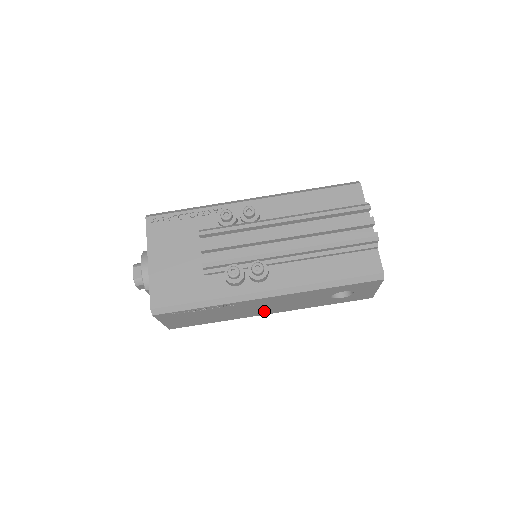
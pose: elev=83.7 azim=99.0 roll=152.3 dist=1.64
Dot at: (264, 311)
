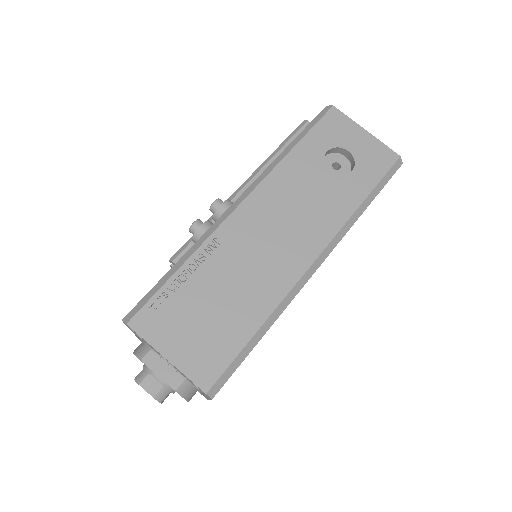
Dot at: (293, 255)
